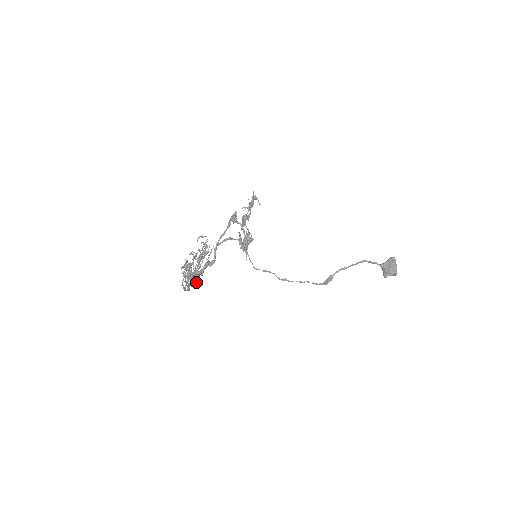
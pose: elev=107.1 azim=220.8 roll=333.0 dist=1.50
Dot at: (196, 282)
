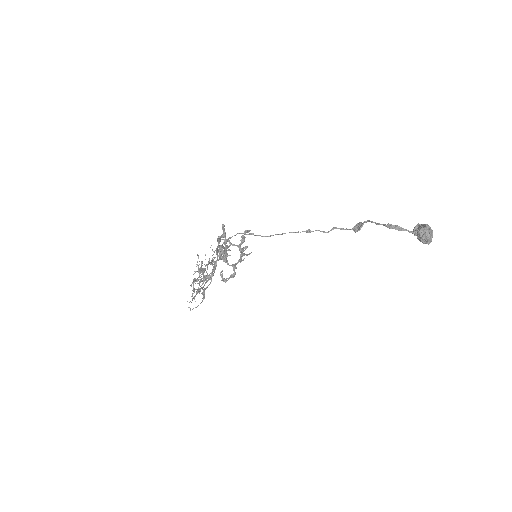
Dot at: (211, 281)
